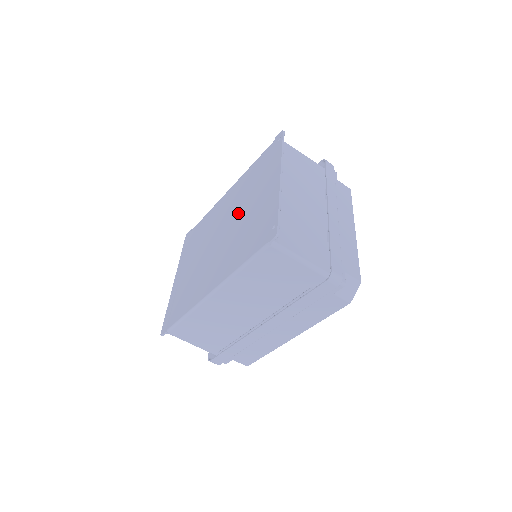
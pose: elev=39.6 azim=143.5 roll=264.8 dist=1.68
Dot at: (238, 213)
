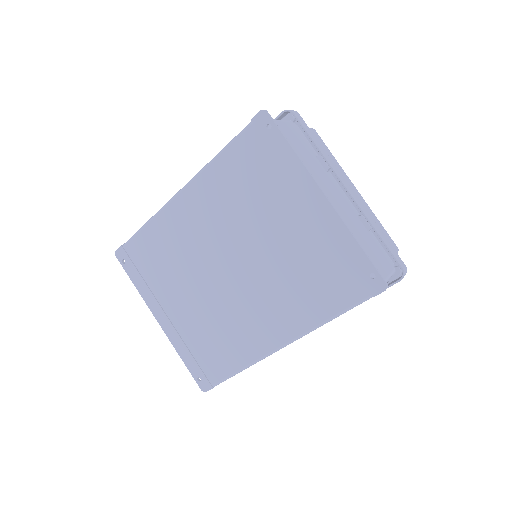
Dot at: (251, 240)
